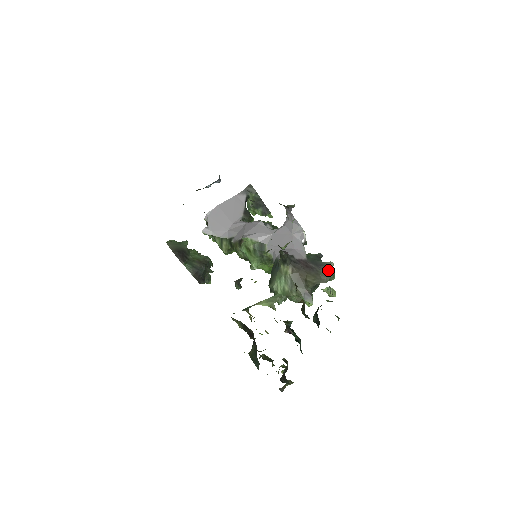
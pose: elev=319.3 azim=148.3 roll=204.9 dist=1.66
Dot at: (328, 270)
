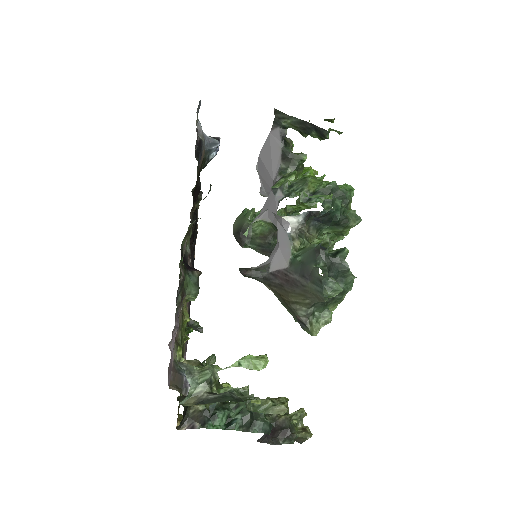
Dot at: (318, 283)
